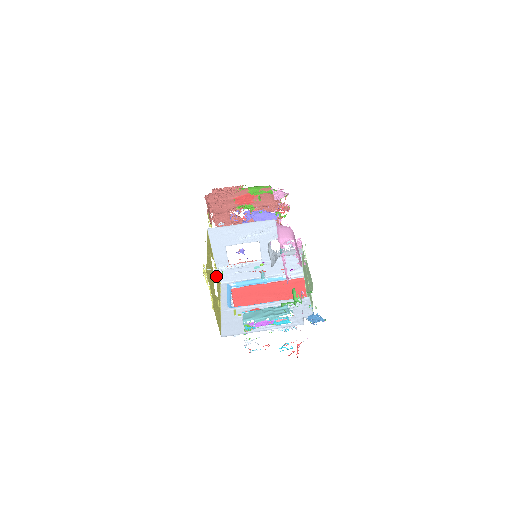
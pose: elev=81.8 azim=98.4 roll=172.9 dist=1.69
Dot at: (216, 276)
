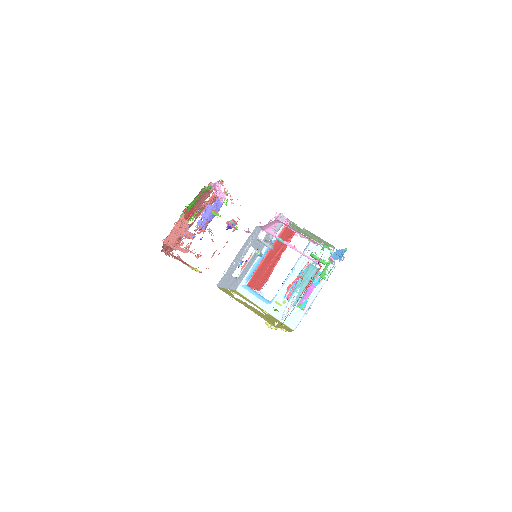
Dot at: occluded
